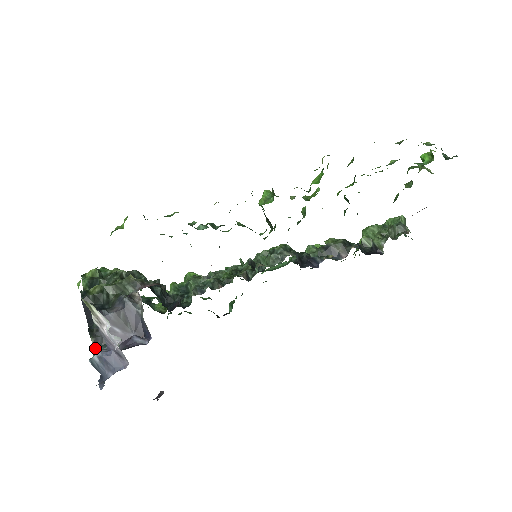
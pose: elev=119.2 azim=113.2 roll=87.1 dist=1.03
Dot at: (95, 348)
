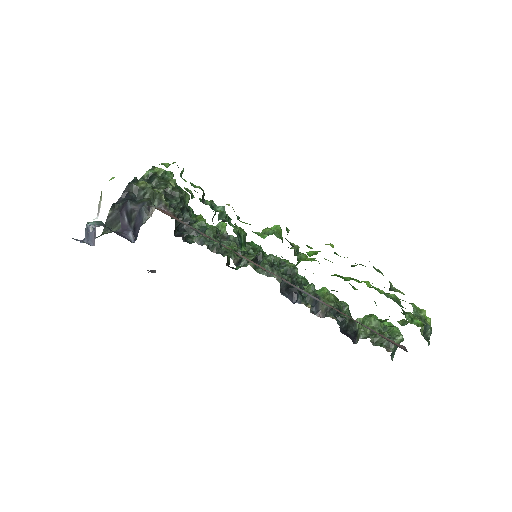
Dot at: (108, 217)
